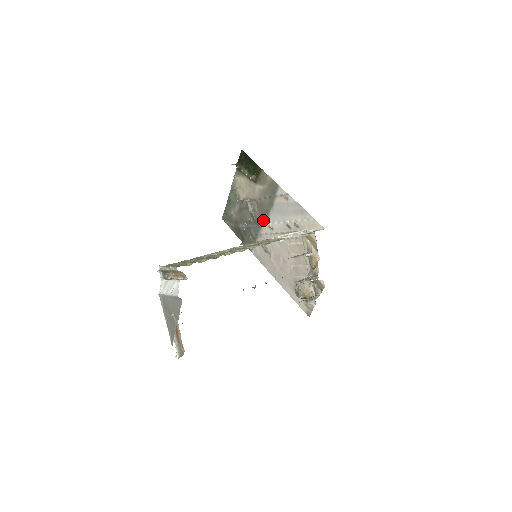
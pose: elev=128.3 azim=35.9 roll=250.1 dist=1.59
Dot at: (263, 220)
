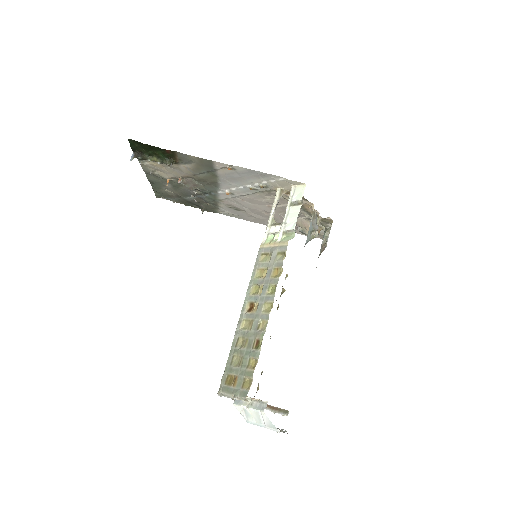
Dot at: (214, 190)
